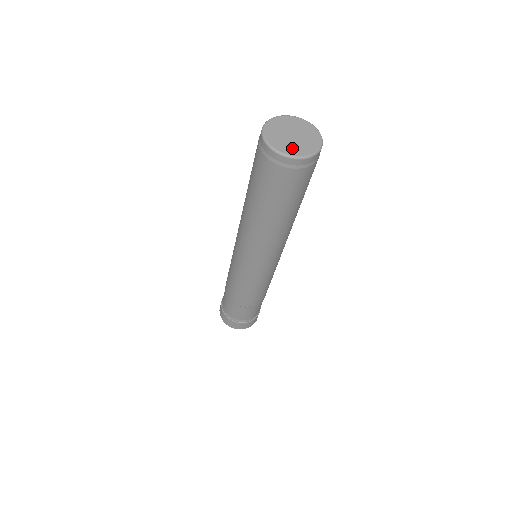
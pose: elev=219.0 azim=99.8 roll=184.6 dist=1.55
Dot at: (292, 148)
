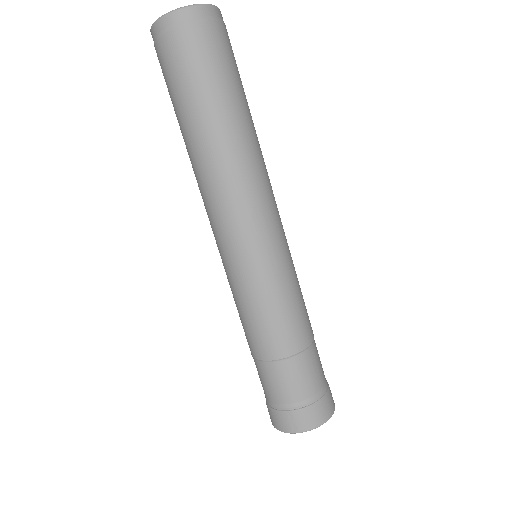
Dot at: occluded
